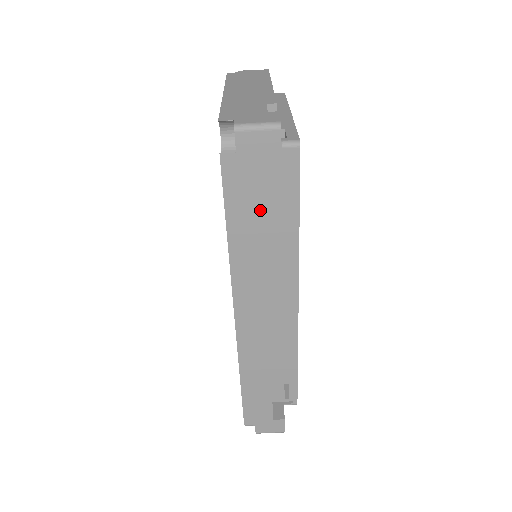
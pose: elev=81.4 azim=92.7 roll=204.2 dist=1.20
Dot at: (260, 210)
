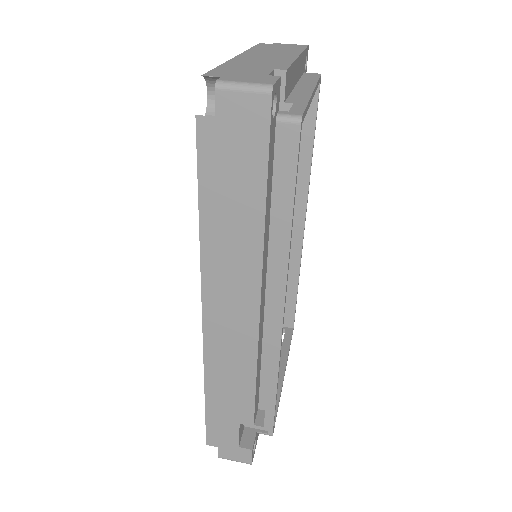
Dot at: (240, 194)
